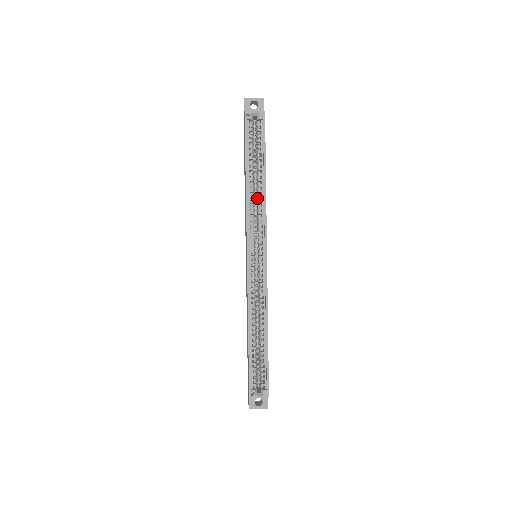
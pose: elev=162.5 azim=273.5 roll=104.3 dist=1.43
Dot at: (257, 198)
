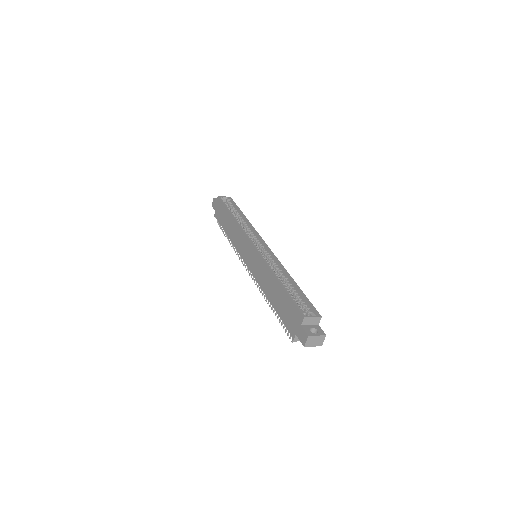
Dot at: (243, 226)
